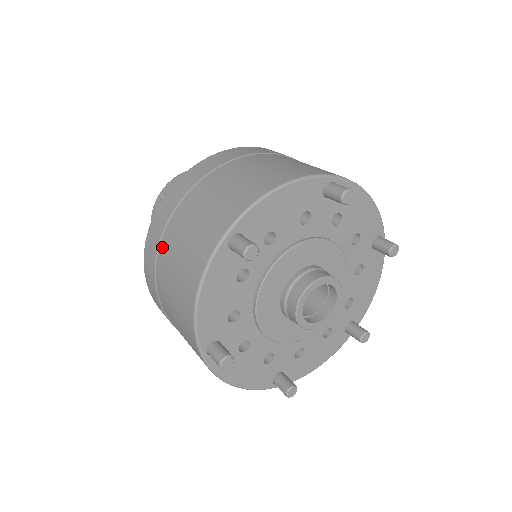
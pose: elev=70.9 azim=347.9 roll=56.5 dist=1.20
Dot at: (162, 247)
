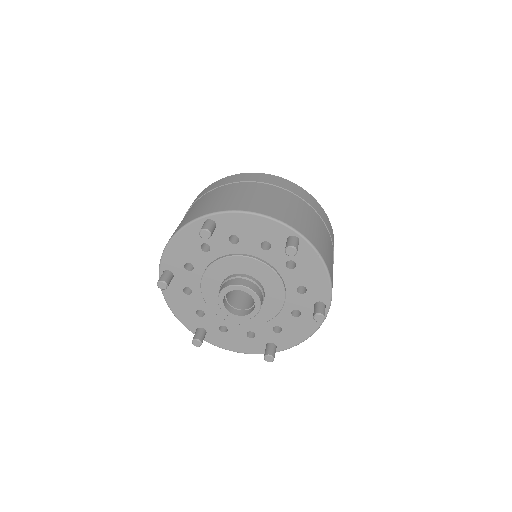
Dot at: (195, 203)
